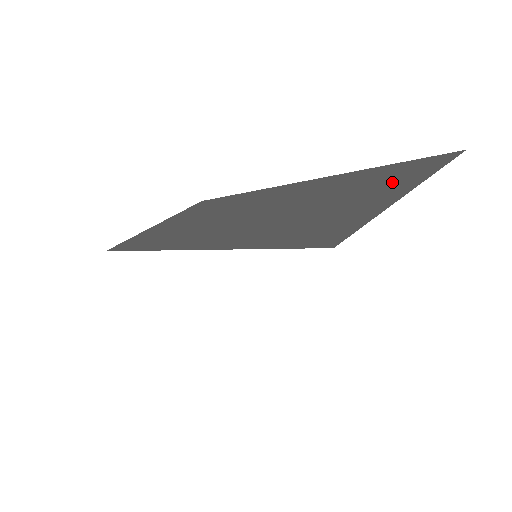
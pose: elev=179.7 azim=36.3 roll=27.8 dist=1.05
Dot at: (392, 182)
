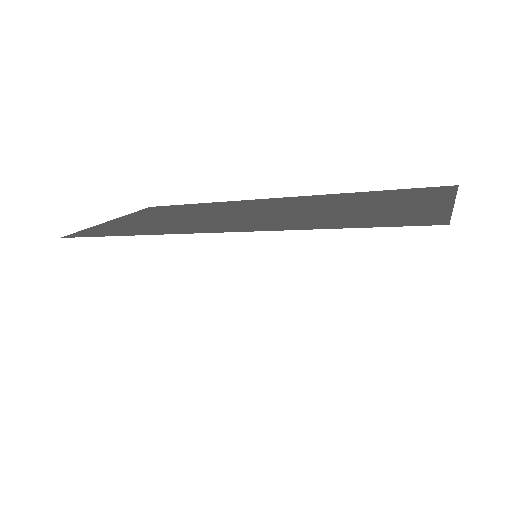
Dot at: (420, 197)
